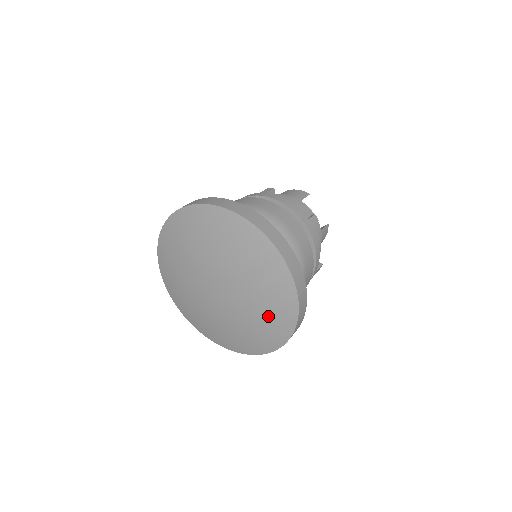
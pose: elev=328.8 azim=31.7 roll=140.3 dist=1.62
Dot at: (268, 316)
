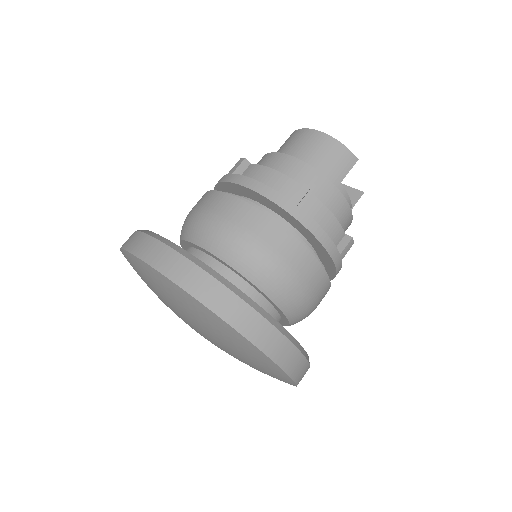
Dot at: occluded
